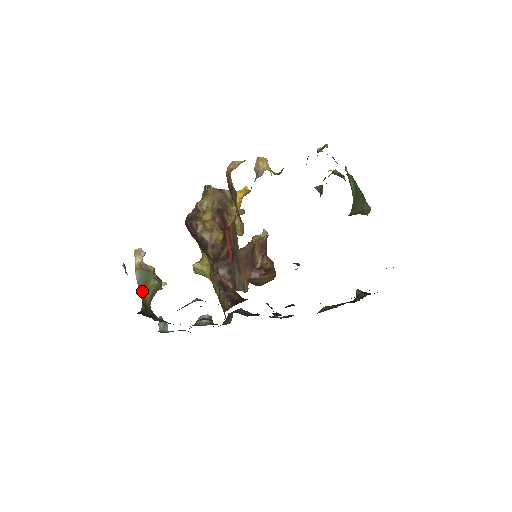
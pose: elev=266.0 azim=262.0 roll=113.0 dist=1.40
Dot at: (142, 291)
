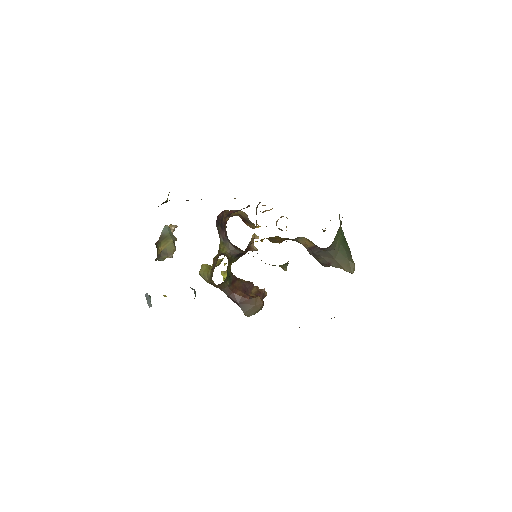
Dot at: (161, 239)
